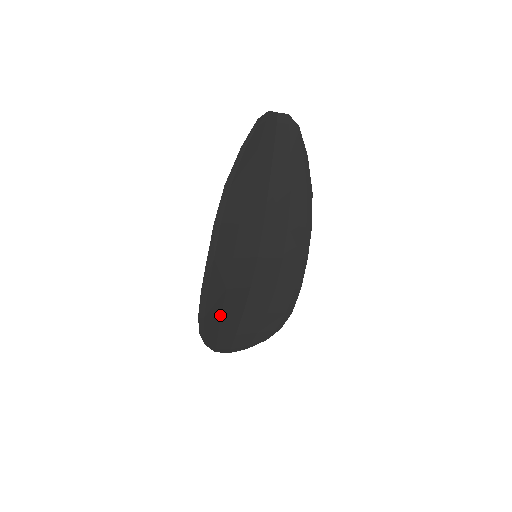
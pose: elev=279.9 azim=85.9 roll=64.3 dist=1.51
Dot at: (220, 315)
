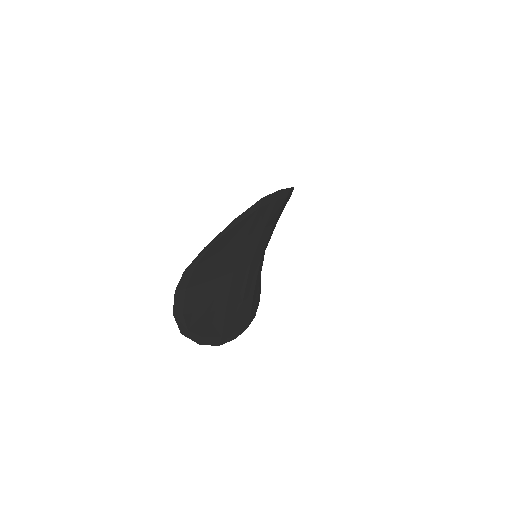
Dot at: occluded
